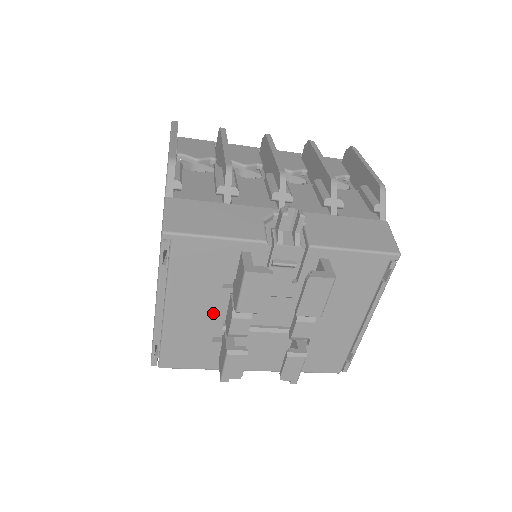
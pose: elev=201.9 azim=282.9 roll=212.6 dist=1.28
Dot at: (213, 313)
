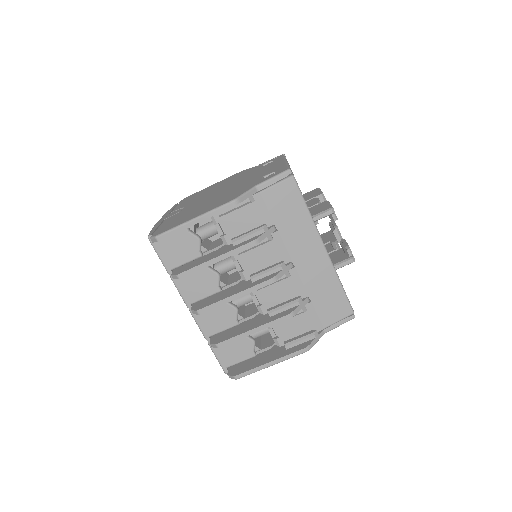
Dot at: occluded
